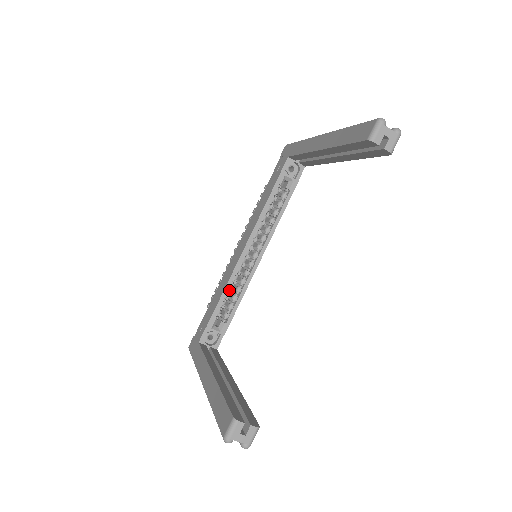
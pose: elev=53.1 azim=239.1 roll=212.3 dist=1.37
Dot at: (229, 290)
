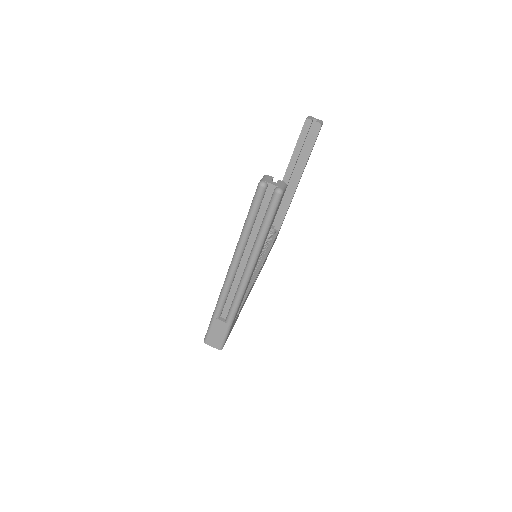
Dot at: occluded
